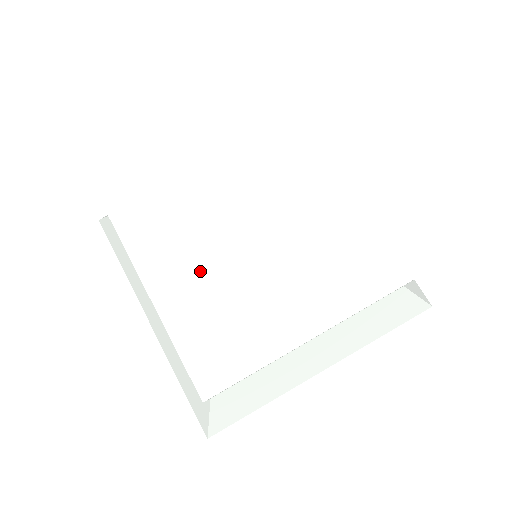
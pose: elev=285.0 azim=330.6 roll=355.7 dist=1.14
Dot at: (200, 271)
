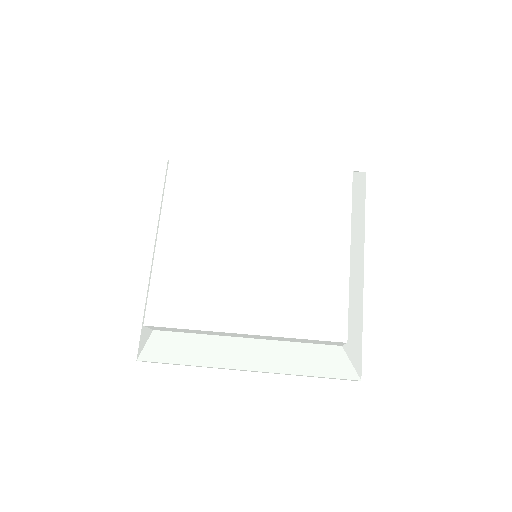
Dot at: (252, 286)
